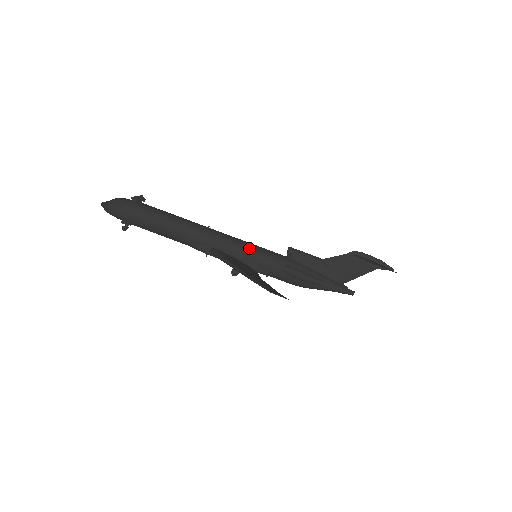
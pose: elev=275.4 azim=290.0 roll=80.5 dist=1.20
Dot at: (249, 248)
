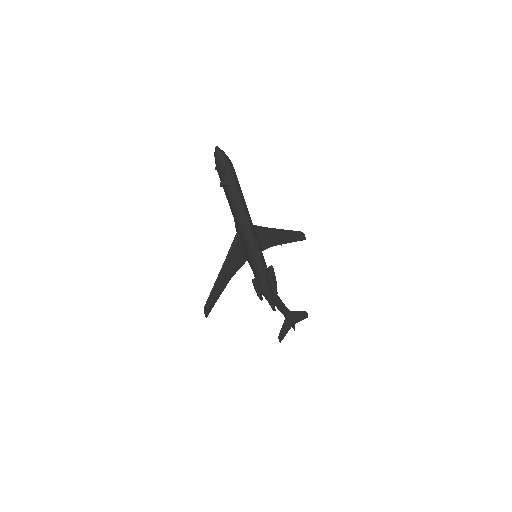
Dot at: (253, 255)
